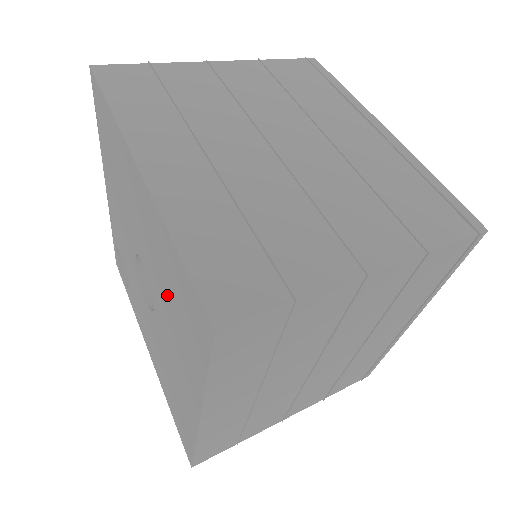
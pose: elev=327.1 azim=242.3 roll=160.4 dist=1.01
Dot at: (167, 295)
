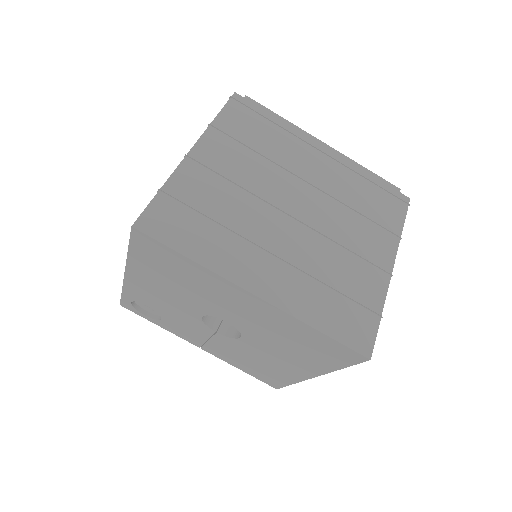
Dot at: (283, 340)
